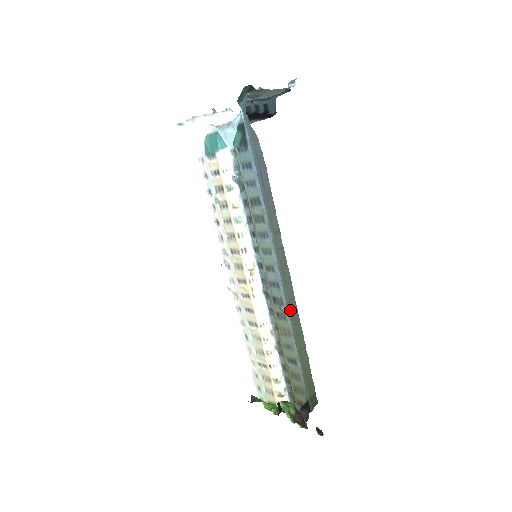
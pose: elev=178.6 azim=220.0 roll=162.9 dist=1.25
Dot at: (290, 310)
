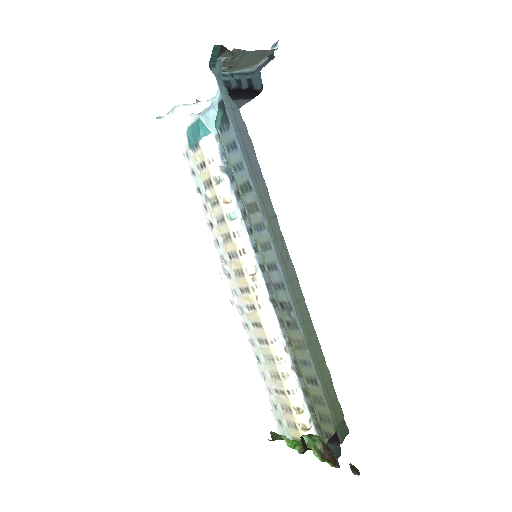
Dot at: (299, 313)
